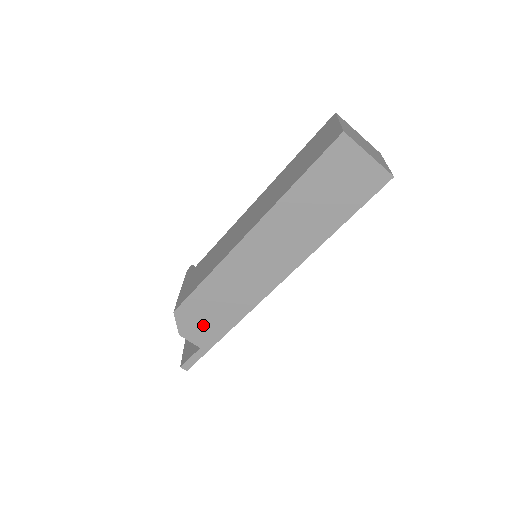
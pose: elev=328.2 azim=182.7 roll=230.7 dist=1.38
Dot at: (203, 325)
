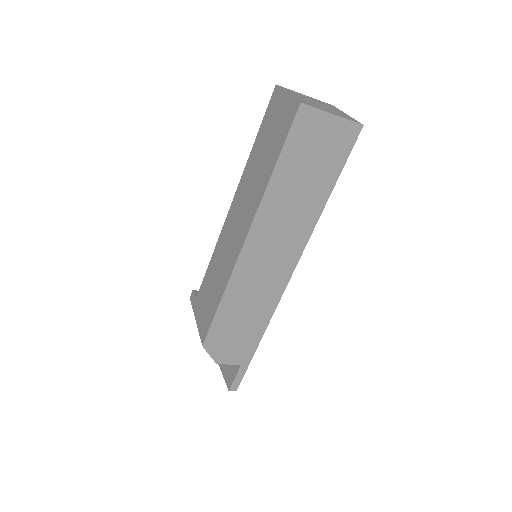
Dot at: (235, 344)
